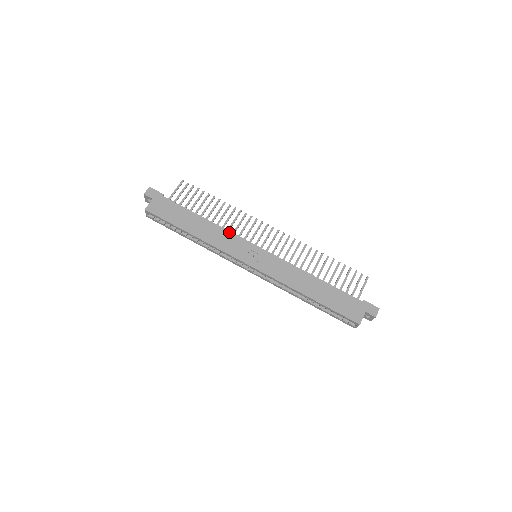
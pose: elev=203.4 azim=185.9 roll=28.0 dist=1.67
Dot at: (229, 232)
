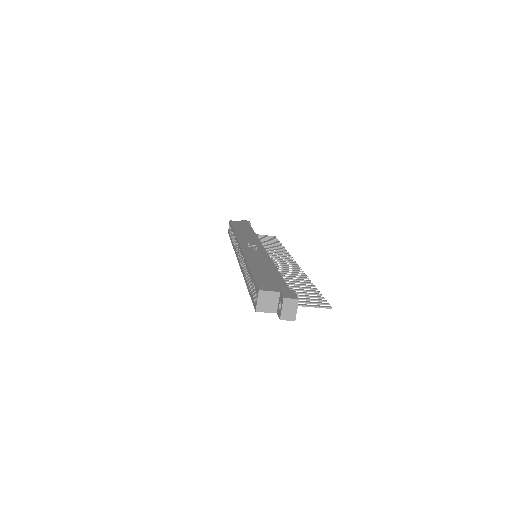
Dot at: (258, 239)
